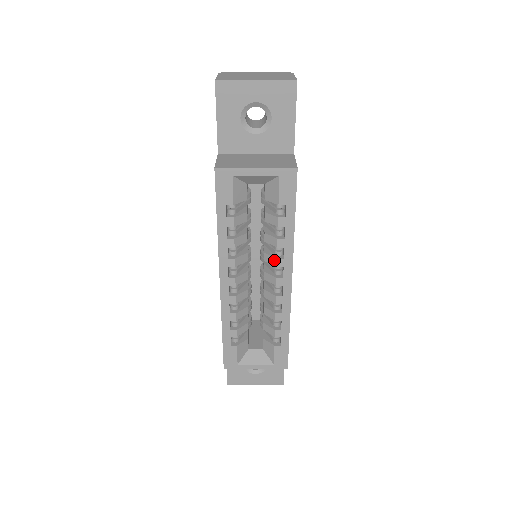
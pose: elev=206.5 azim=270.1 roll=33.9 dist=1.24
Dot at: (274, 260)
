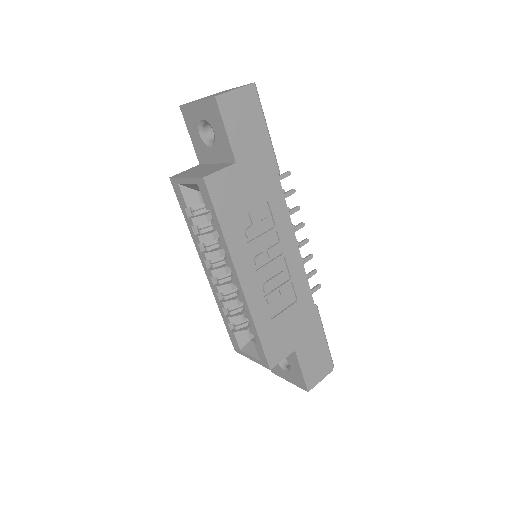
Dot at: (225, 260)
